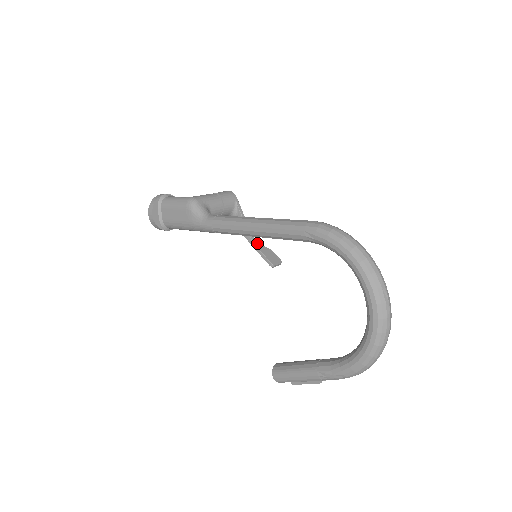
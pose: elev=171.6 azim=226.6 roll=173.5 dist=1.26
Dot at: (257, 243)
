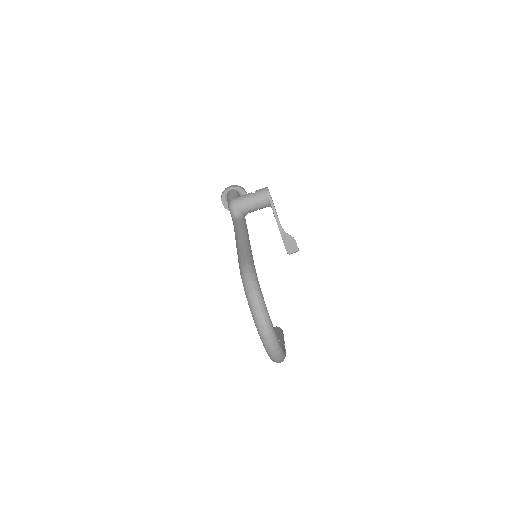
Dot at: (283, 232)
